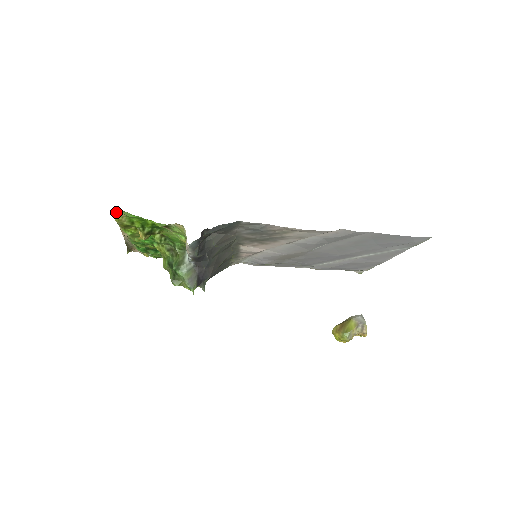
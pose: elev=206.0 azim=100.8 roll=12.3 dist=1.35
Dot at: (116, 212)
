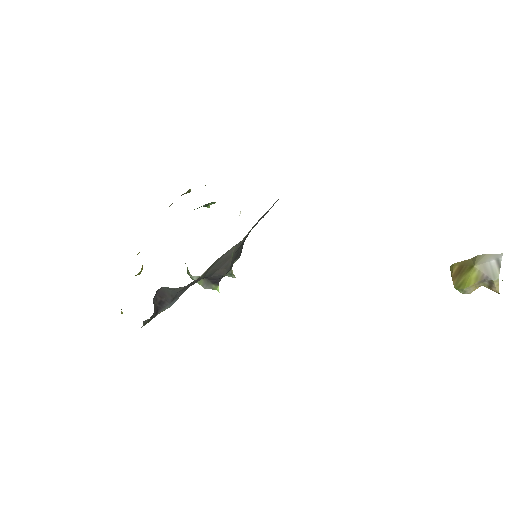
Dot at: occluded
